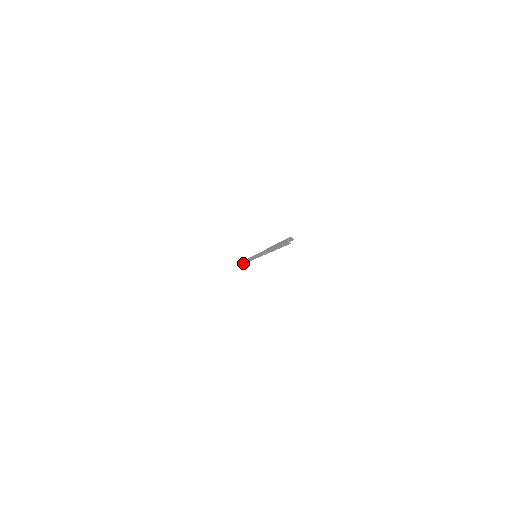
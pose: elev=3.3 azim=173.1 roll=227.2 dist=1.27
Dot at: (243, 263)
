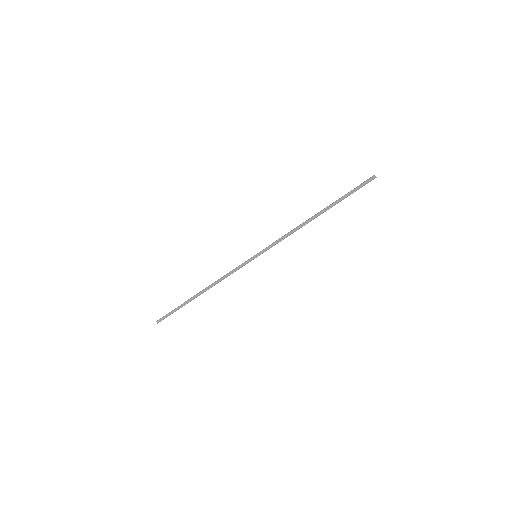
Dot at: (178, 307)
